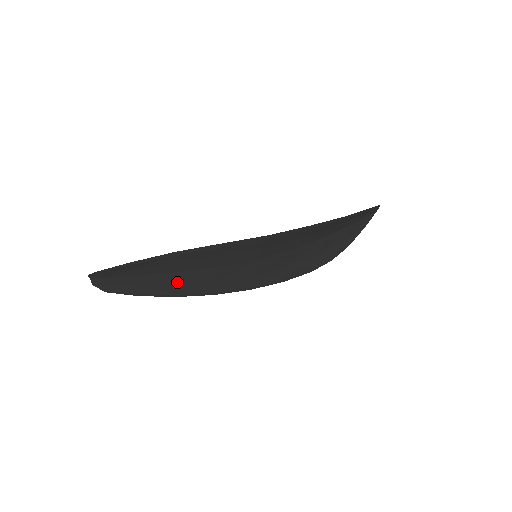
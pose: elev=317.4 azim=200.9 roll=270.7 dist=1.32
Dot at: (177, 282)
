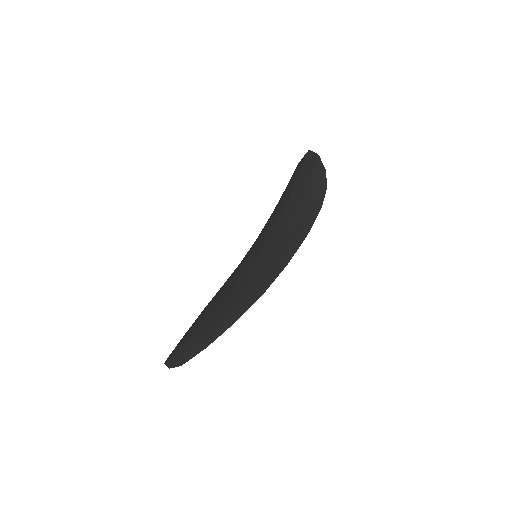
Dot at: occluded
